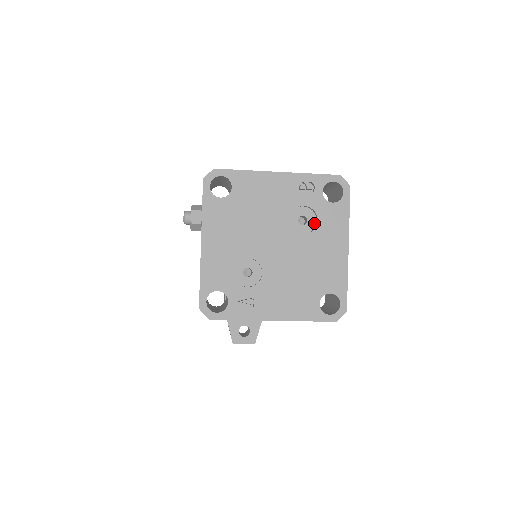
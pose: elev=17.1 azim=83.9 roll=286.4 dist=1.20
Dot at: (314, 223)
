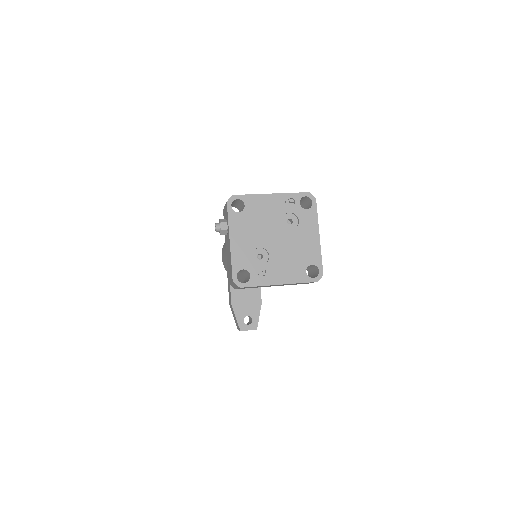
Dot at: (297, 223)
